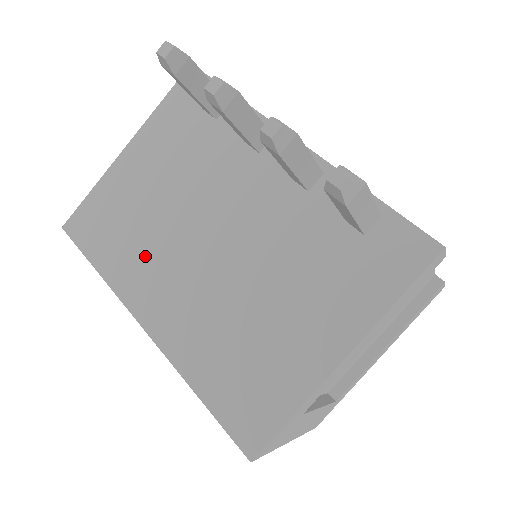
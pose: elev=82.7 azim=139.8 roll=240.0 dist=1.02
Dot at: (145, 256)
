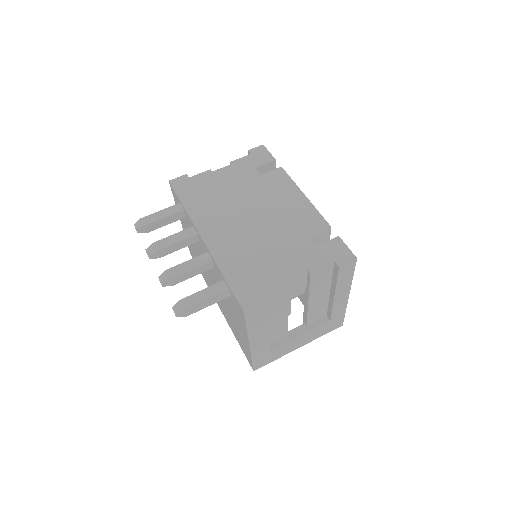
Dot at: (206, 277)
